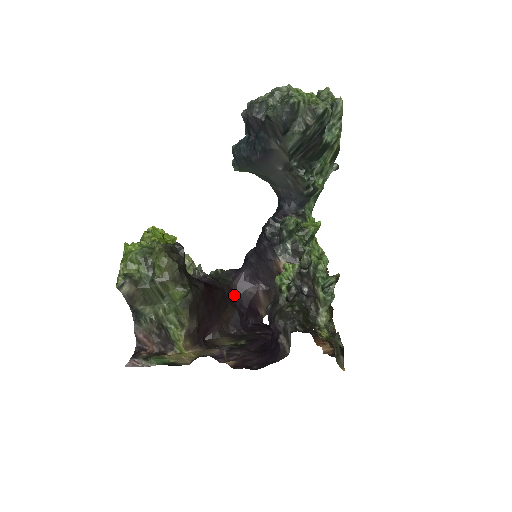
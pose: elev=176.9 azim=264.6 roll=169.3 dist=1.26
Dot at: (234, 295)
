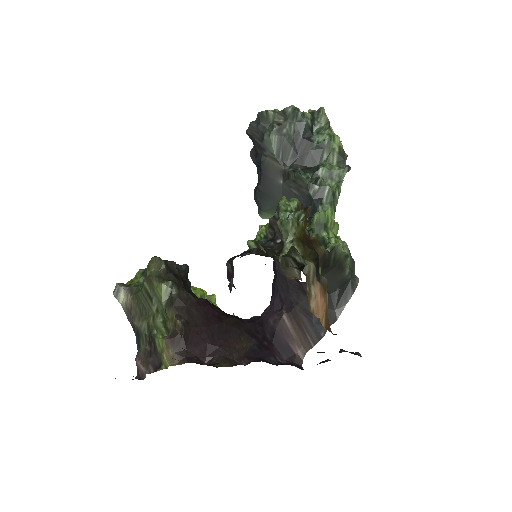
Dot at: (256, 327)
